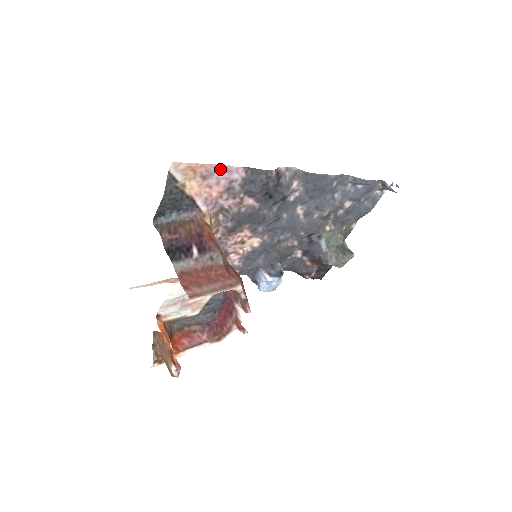
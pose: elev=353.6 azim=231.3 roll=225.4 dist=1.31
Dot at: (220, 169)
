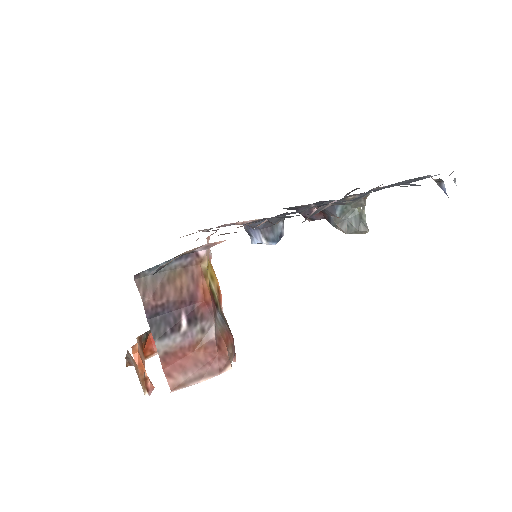
Dot at: occluded
